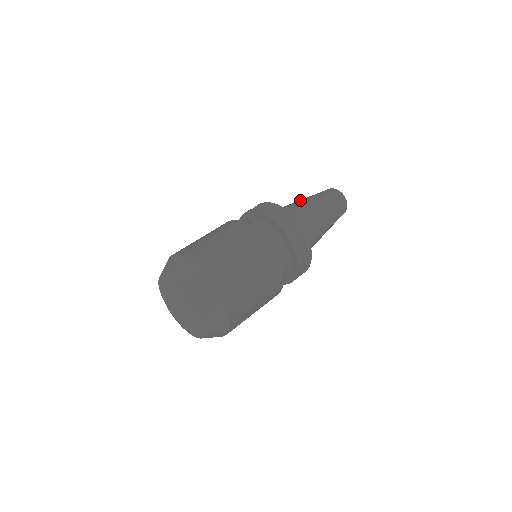
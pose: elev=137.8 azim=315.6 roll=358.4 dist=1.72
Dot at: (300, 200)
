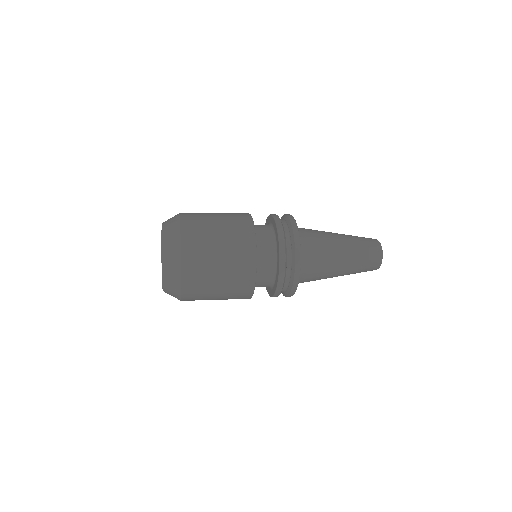
Dot at: occluded
